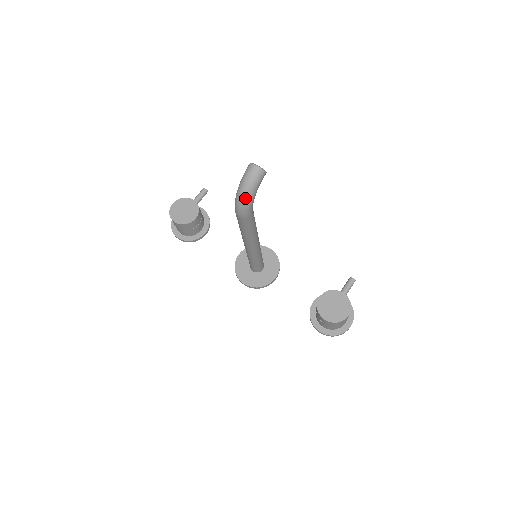
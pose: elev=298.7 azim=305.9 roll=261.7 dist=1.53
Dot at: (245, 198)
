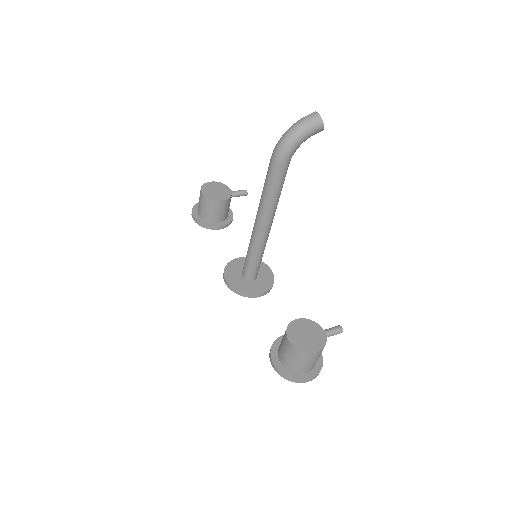
Dot at: (291, 136)
